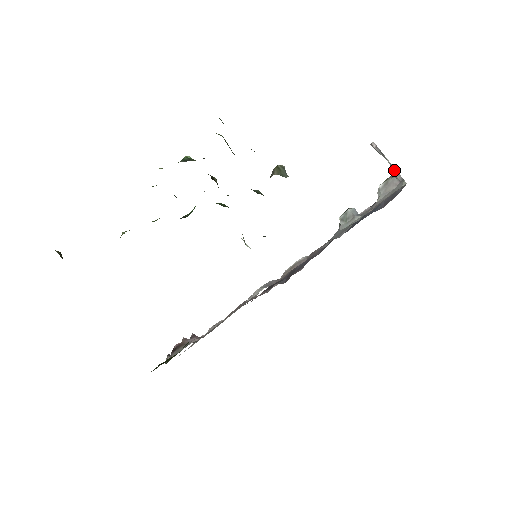
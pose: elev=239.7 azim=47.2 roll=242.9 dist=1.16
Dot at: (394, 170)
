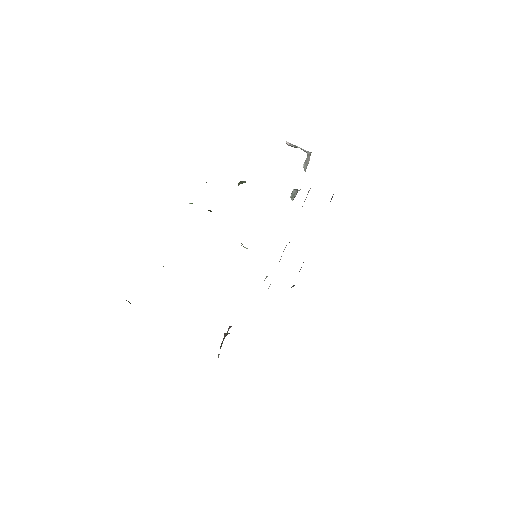
Dot at: (305, 151)
